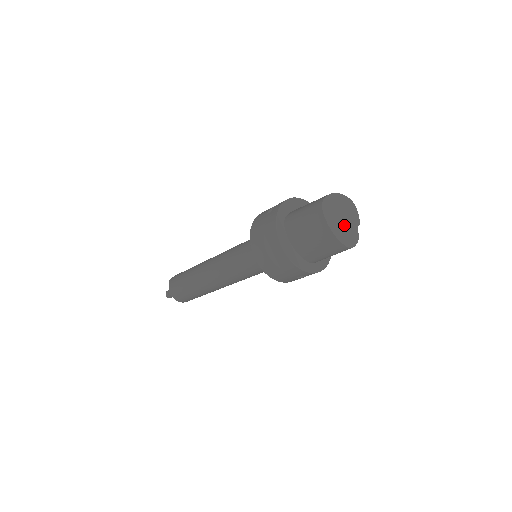
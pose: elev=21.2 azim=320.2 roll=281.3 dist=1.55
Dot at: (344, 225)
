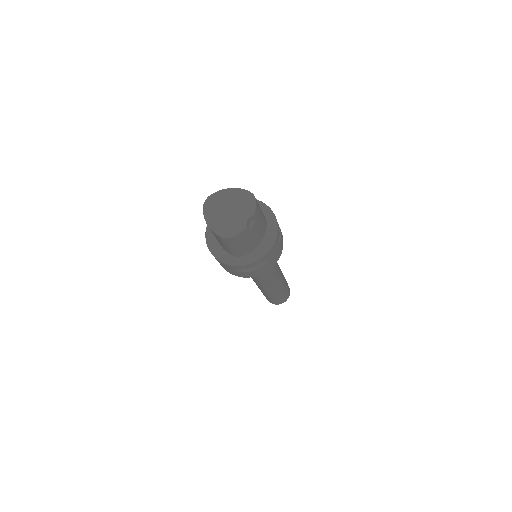
Dot at: (228, 217)
